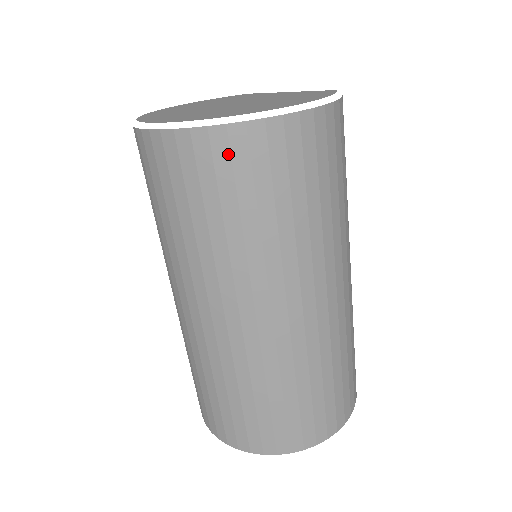
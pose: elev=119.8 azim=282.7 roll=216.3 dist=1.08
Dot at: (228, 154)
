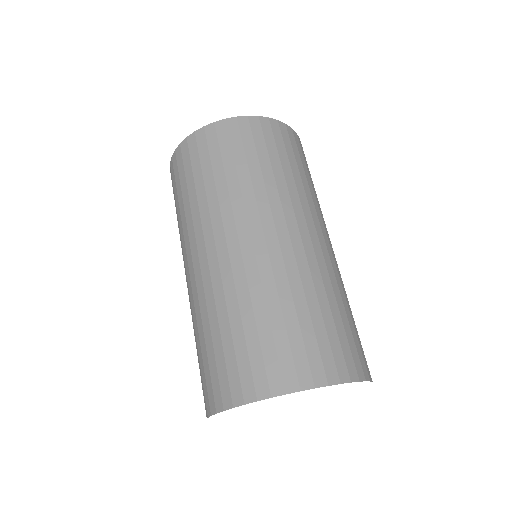
Dot at: (227, 133)
